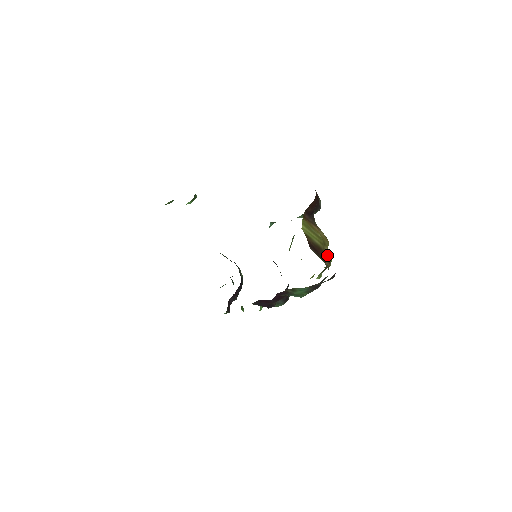
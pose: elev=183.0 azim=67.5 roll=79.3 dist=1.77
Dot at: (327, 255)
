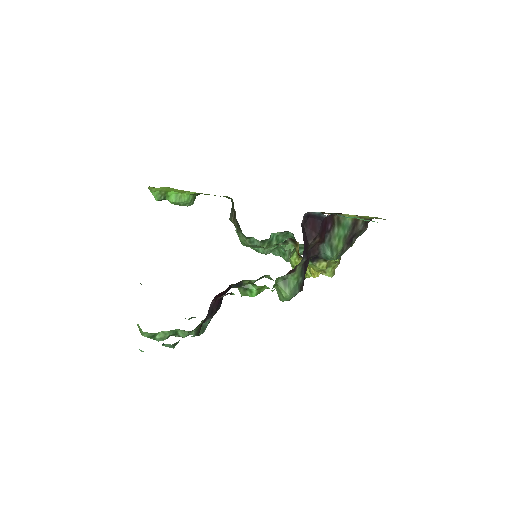
Dot at: occluded
